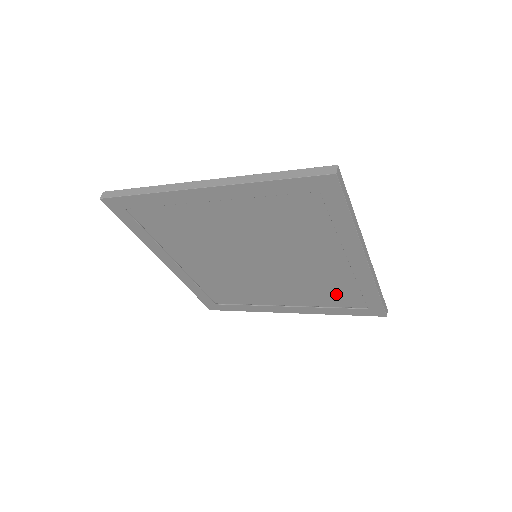
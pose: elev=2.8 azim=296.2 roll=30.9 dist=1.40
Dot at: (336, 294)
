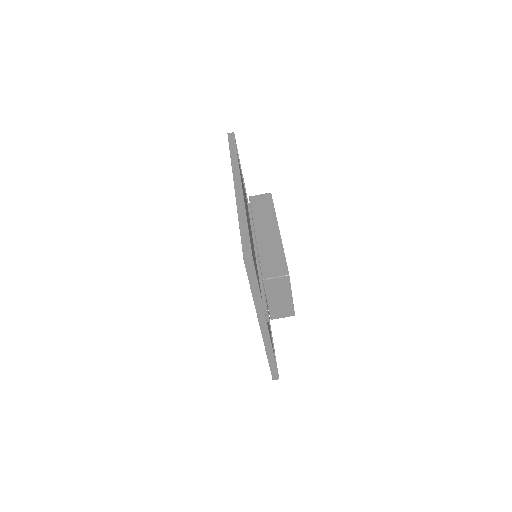
Dot at: occluded
